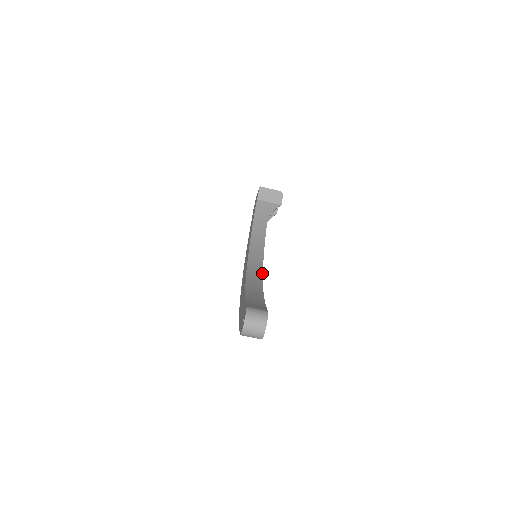
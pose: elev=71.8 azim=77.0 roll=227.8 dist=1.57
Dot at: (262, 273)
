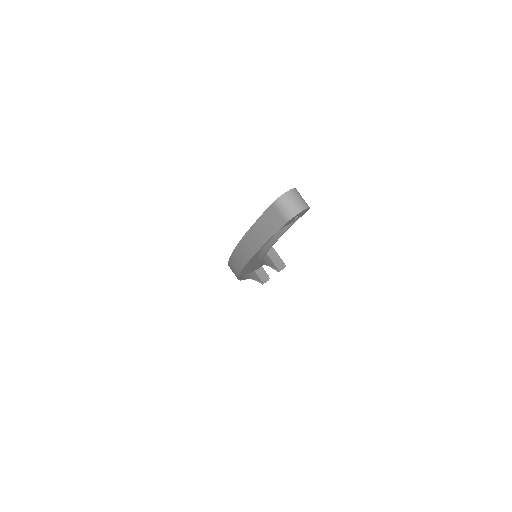
Dot at: (264, 255)
